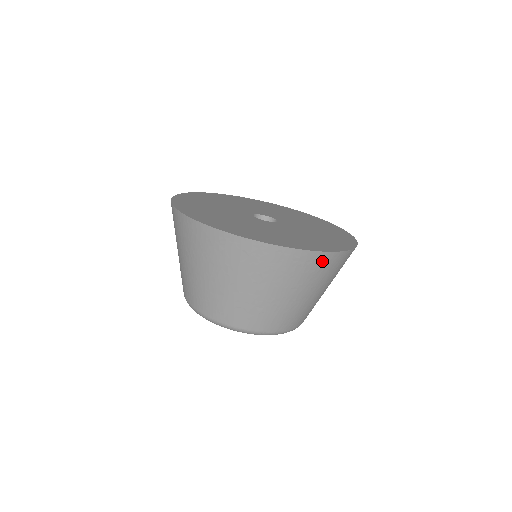
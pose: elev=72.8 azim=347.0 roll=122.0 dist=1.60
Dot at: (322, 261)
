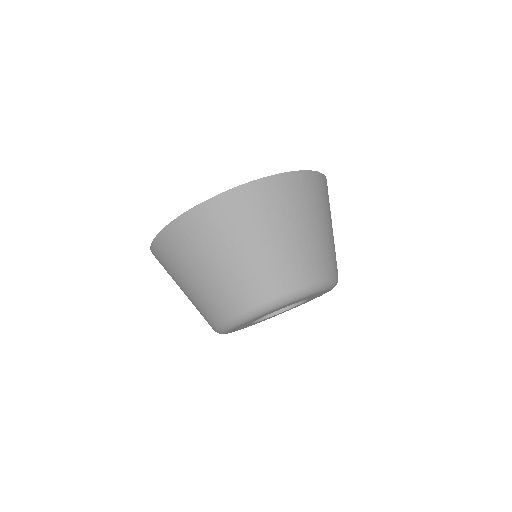
Dot at: (260, 192)
